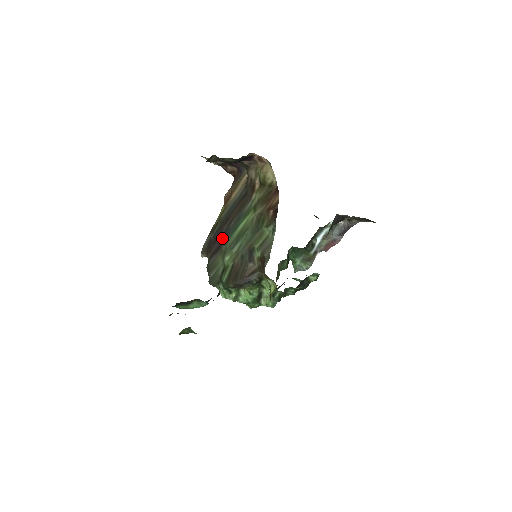
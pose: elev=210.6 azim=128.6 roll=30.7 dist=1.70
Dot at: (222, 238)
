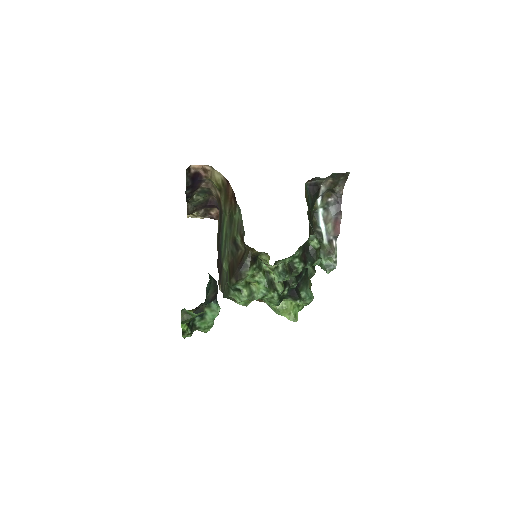
Dot at: (220, 257)
